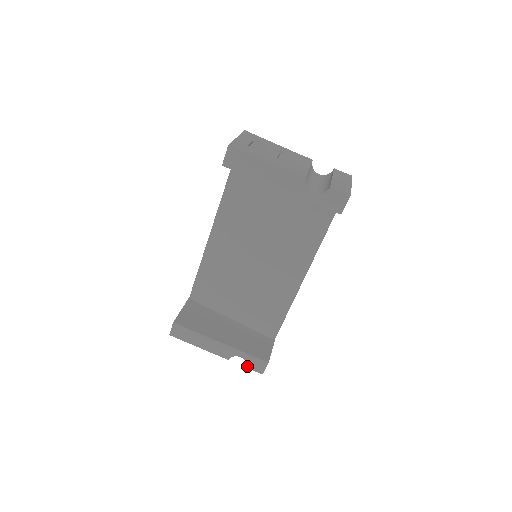
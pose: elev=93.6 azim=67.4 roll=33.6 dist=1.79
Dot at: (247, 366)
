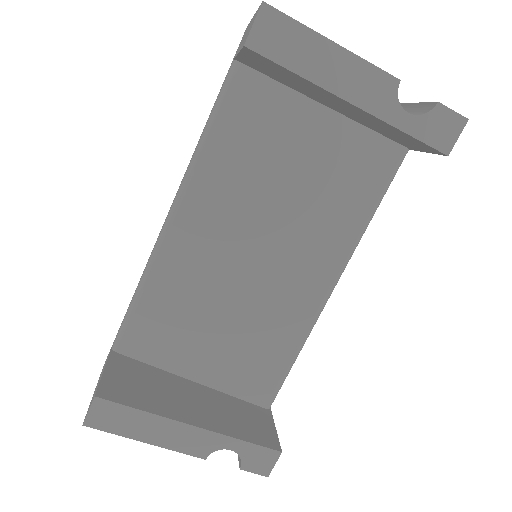
Dot at: (240, 466)
